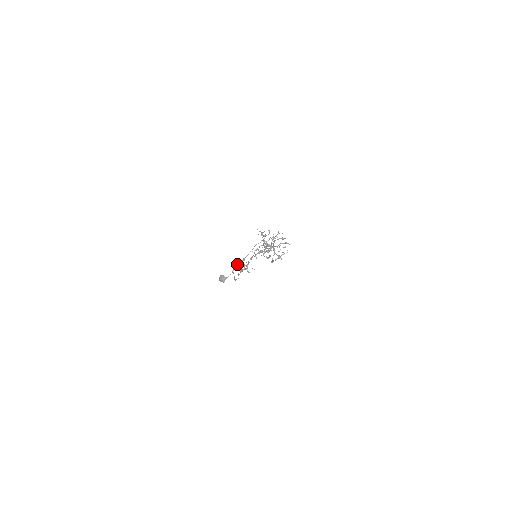
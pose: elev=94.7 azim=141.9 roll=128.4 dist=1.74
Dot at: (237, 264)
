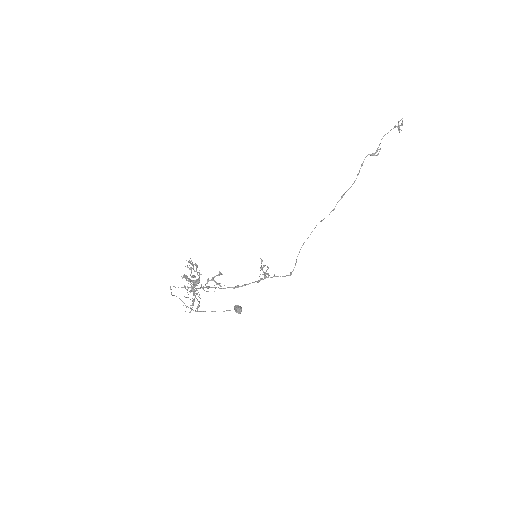
Dot at: (203, 311)
